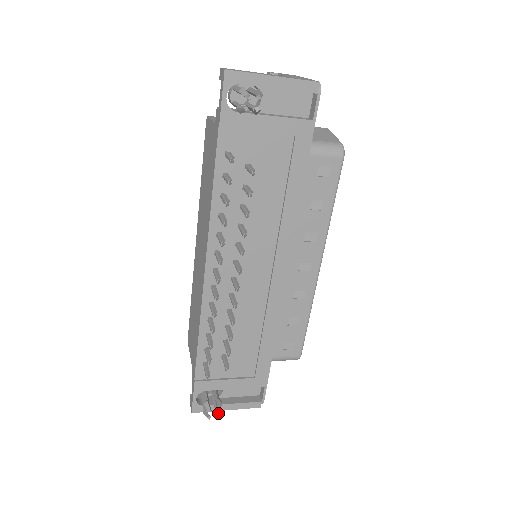
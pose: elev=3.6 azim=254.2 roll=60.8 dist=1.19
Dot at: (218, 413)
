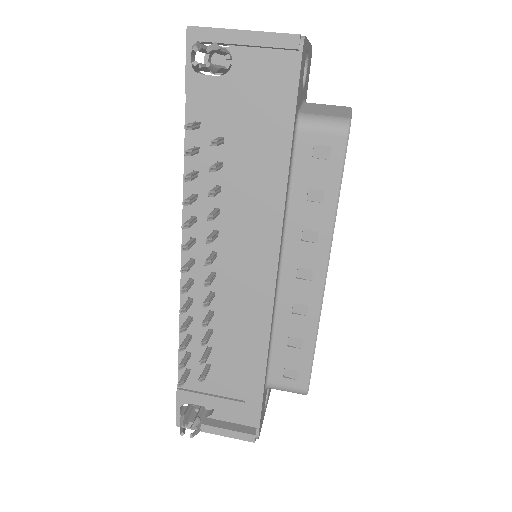
Dot at: (194, 432)
